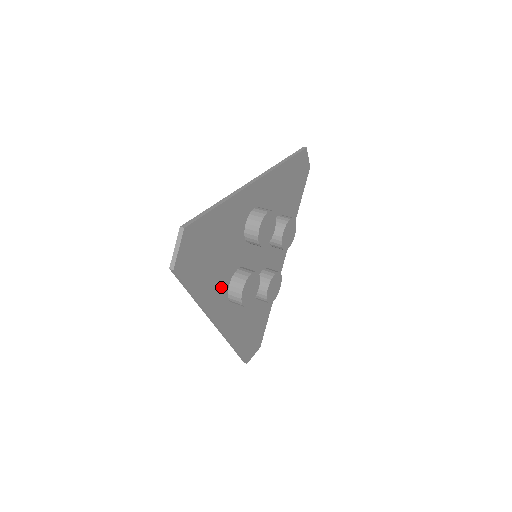
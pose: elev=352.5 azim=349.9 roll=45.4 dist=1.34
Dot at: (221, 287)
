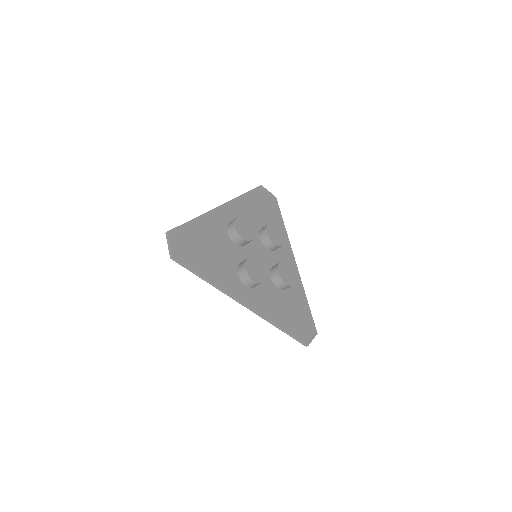
Dot at: (230, 275)
